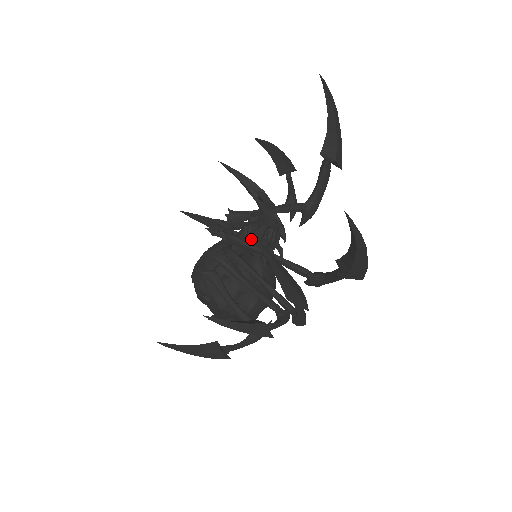
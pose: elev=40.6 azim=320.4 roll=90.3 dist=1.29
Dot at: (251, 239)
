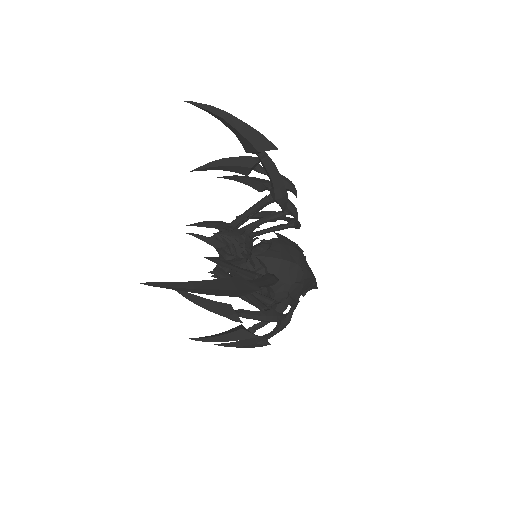
Dot at: (220, 258)
